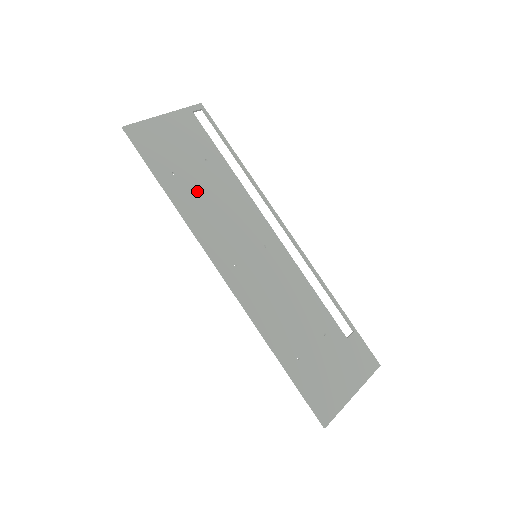
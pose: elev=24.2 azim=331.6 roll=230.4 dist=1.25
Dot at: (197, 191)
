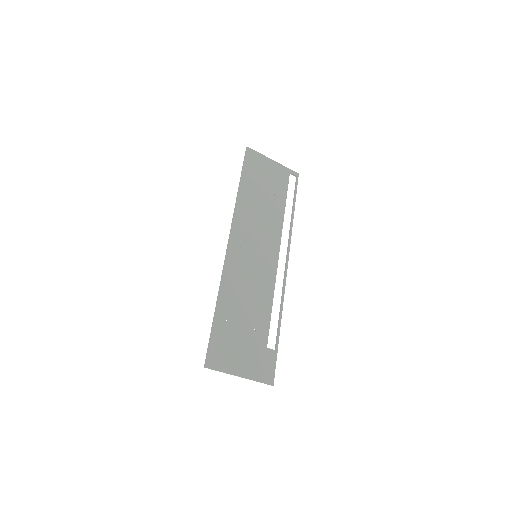
Dot at: (255, 201)
